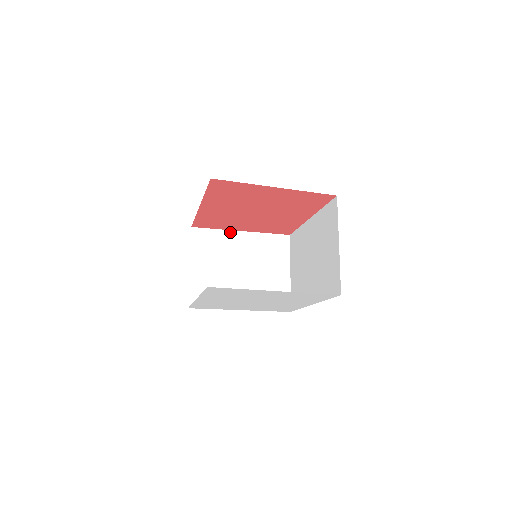
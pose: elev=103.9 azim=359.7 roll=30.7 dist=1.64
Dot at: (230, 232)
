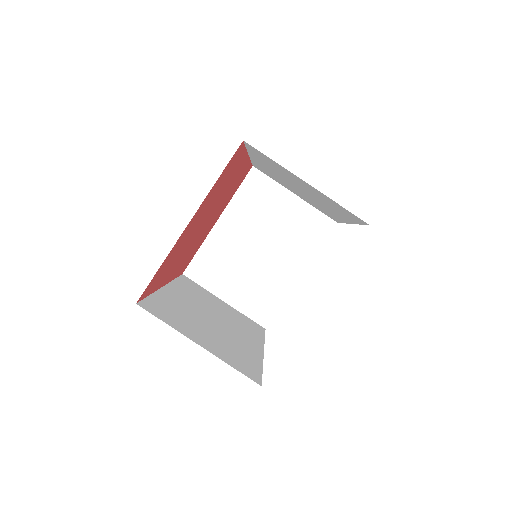
Dot at: (211, 235)
